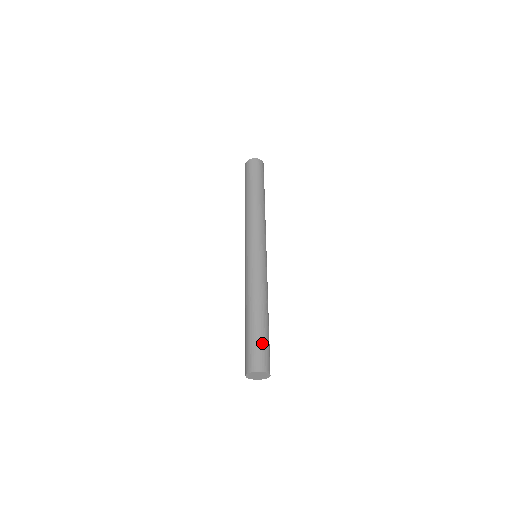
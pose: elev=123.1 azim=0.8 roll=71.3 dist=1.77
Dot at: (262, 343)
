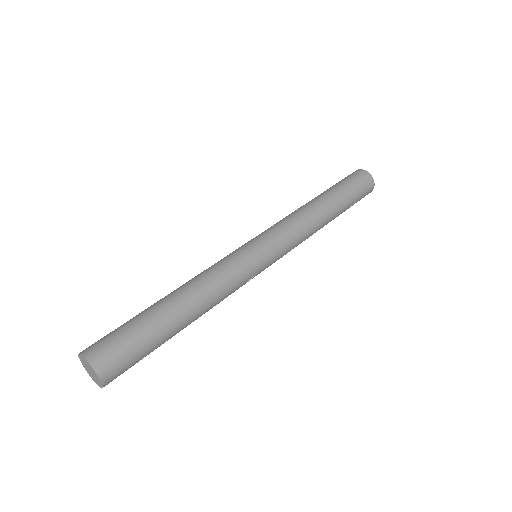
Dot at: (136, 337)
